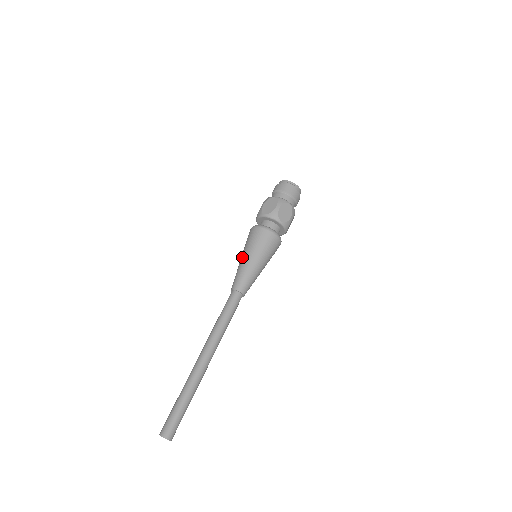
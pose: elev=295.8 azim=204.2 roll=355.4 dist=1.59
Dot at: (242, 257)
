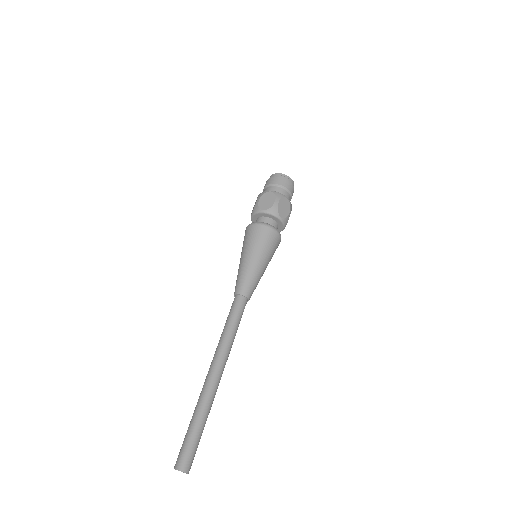
Dot at: (243, 258)
